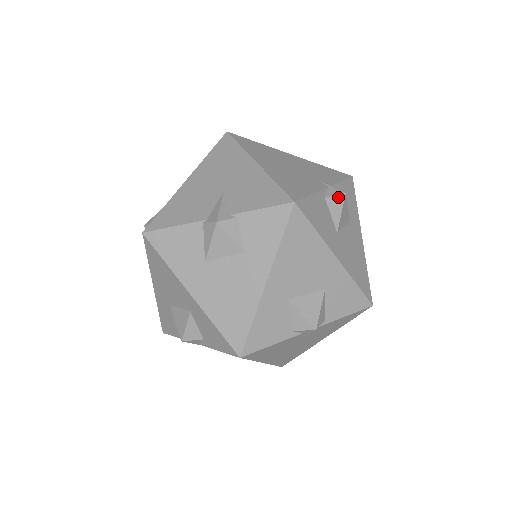
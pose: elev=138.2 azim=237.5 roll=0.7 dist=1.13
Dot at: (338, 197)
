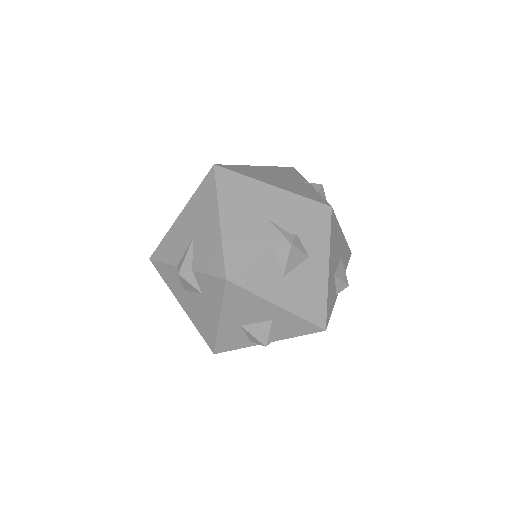
Dot at: (321, 189)
